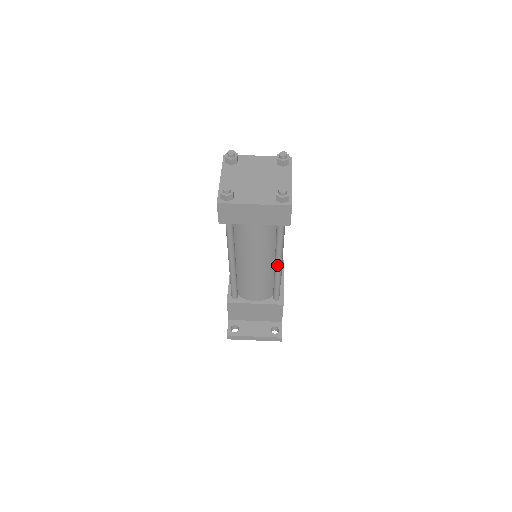
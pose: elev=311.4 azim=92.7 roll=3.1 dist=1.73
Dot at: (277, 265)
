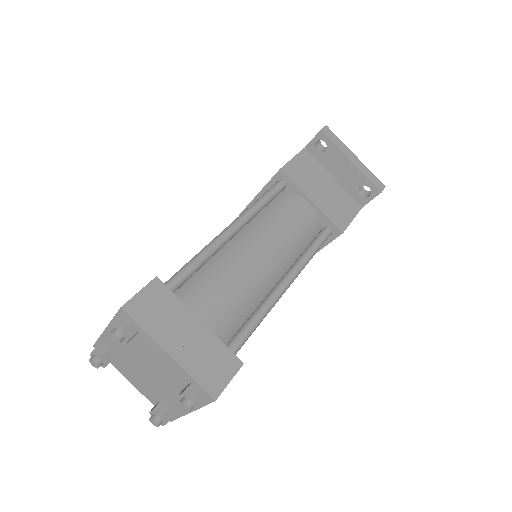
Dot at: occluded
